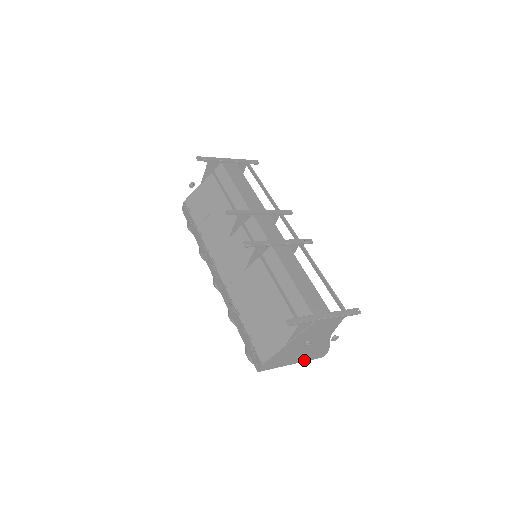
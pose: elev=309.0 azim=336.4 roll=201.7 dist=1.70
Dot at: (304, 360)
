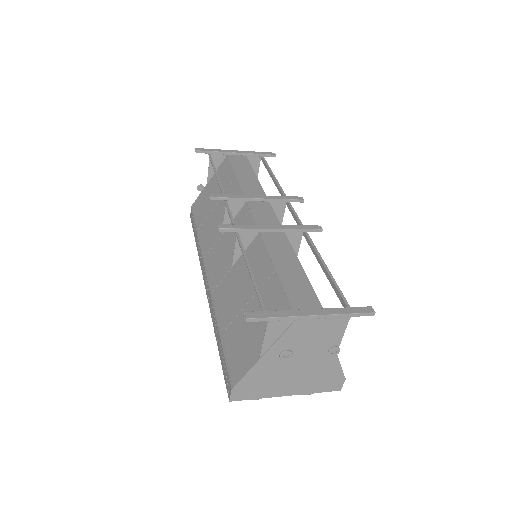
Dot at: (306, 391)
